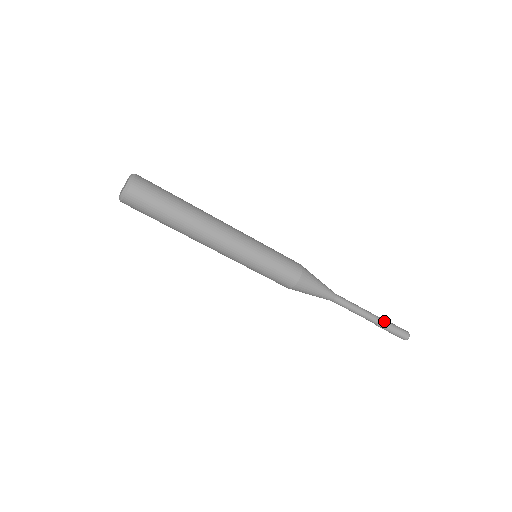
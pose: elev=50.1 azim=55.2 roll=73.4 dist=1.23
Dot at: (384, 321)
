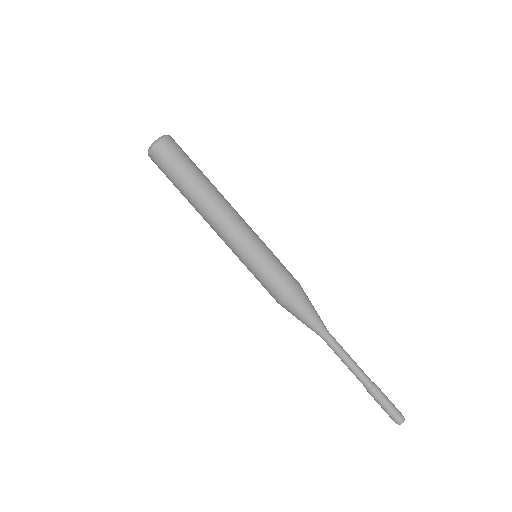
Dot at: occluded
